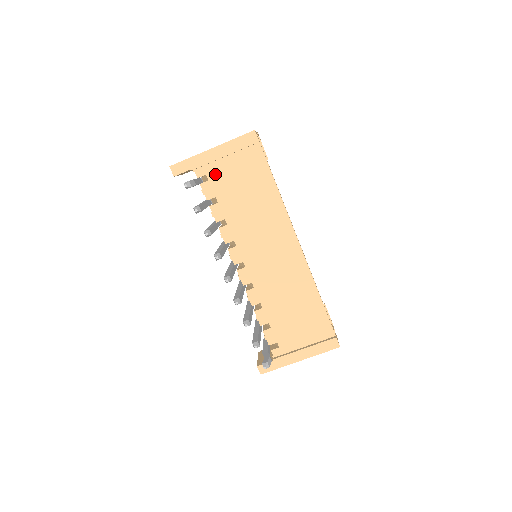
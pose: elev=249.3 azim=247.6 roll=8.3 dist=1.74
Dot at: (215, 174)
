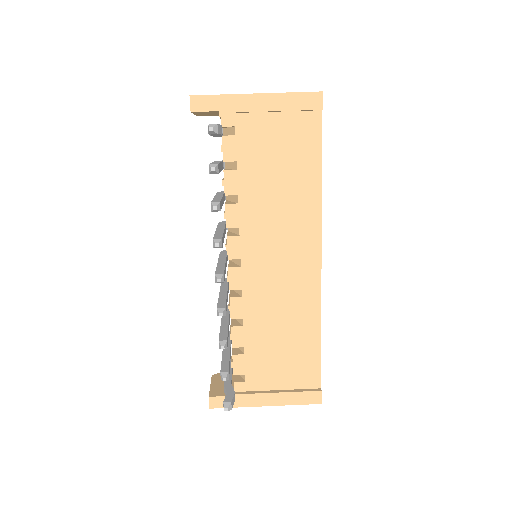
Dot at: (247, 130)
